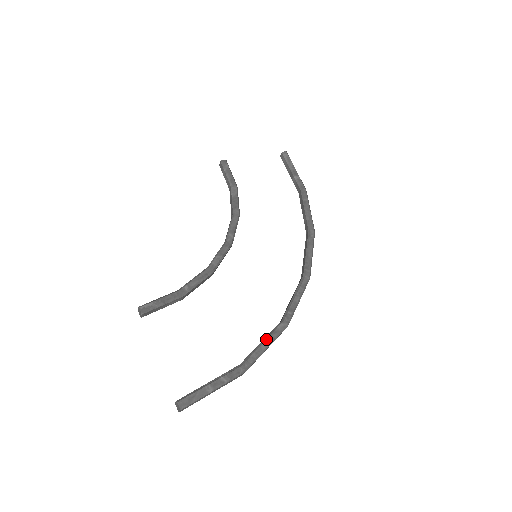
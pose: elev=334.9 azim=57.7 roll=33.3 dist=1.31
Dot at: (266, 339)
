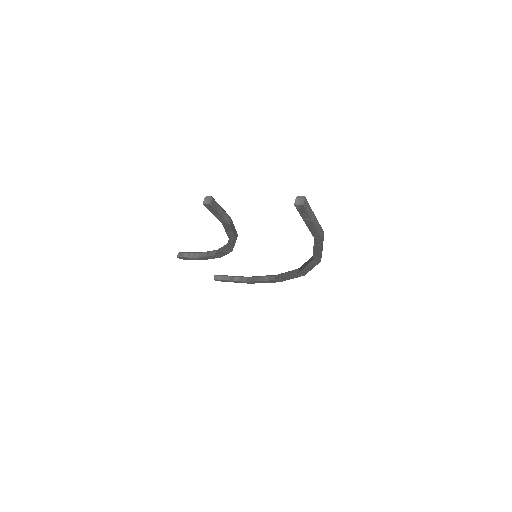
Dot at: occluded
